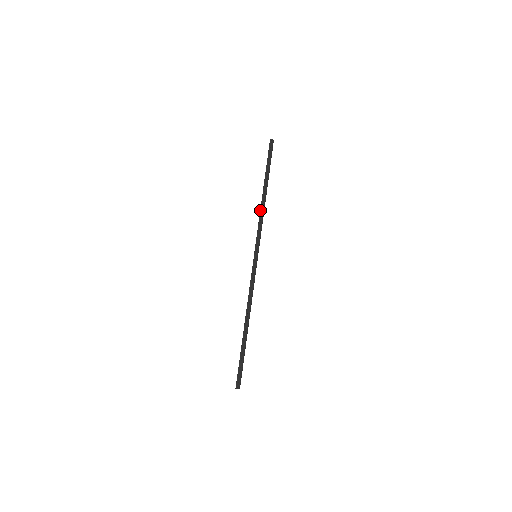
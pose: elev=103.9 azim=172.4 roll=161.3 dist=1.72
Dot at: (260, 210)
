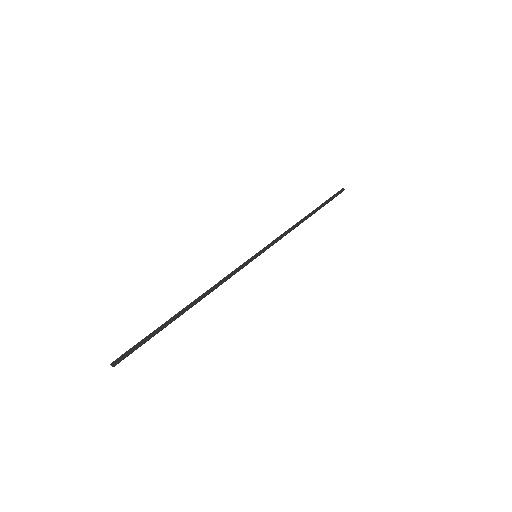
Dot at: (291, 227)
